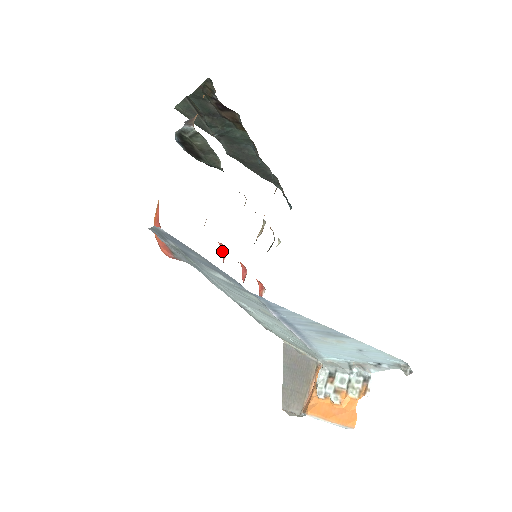
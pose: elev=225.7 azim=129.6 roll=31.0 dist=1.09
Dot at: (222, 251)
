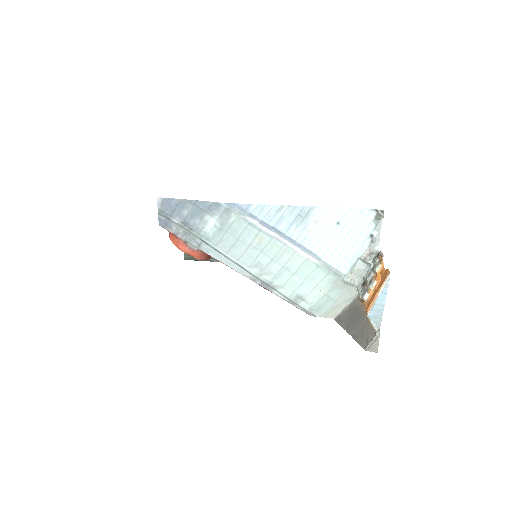
Dot at: occluded
